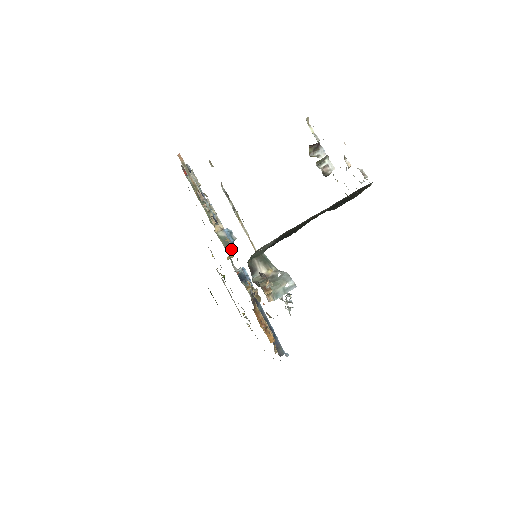
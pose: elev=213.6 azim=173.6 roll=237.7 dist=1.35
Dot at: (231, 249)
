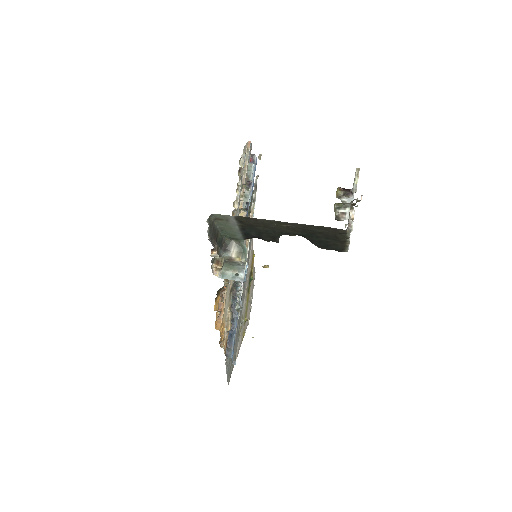
Dot at: occluded
